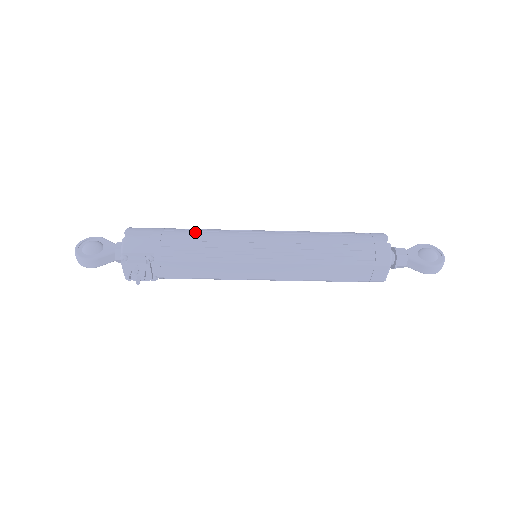
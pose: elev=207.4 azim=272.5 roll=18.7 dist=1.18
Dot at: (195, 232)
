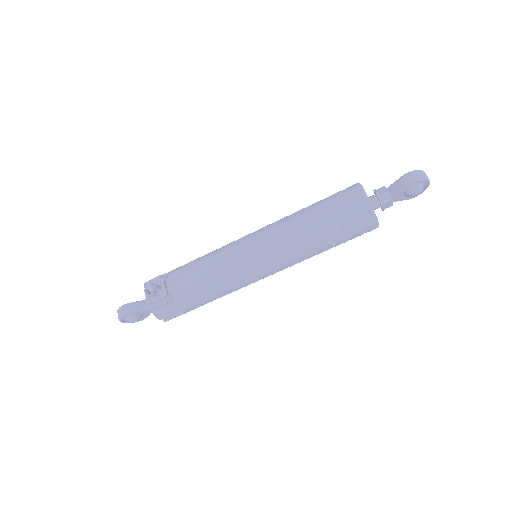
Dot at: occluded
